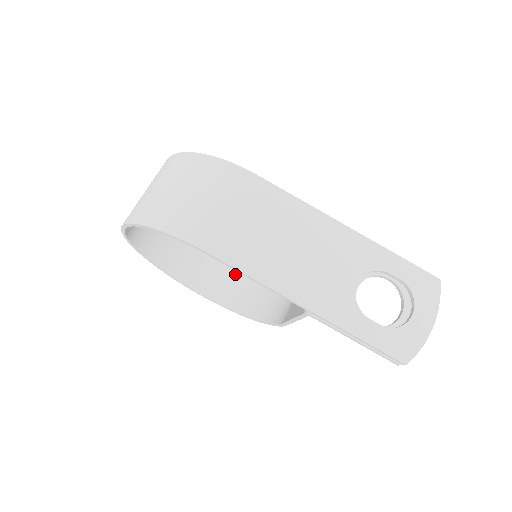
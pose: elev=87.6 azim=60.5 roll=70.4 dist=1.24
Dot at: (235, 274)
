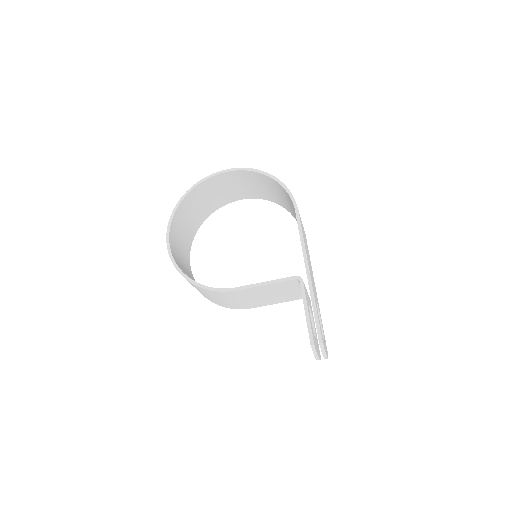
Dot at: (184, 266)
